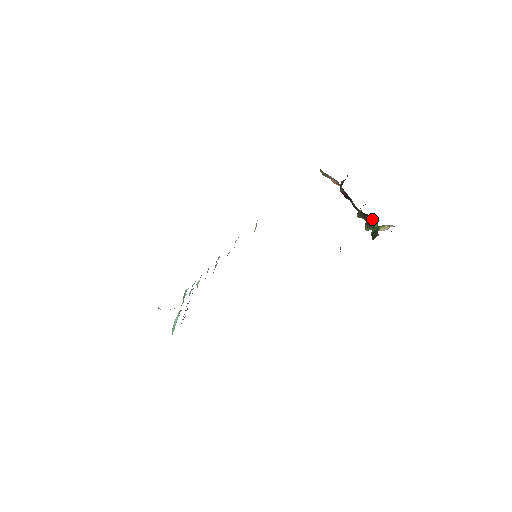
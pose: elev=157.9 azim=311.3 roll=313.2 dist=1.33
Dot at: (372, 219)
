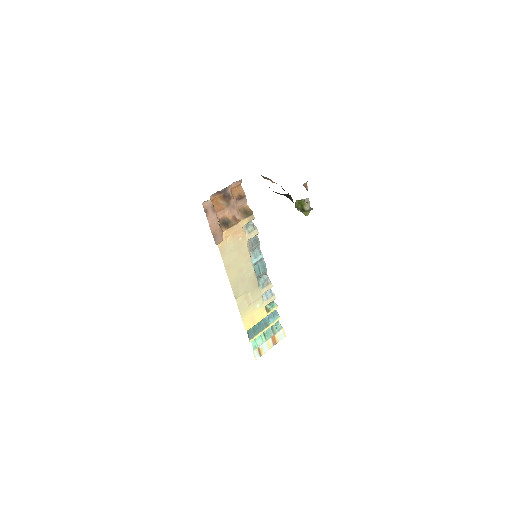
Dot at: (292, 199)
